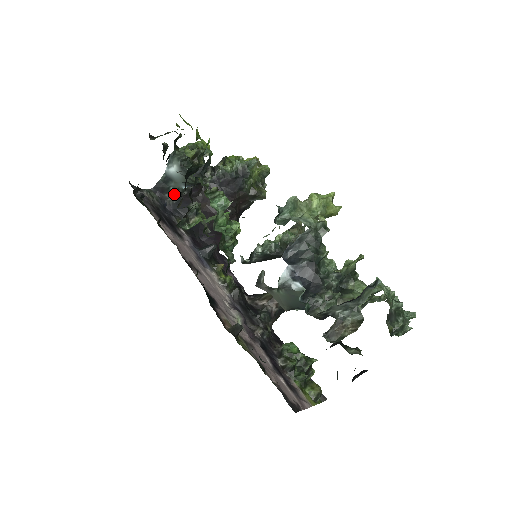
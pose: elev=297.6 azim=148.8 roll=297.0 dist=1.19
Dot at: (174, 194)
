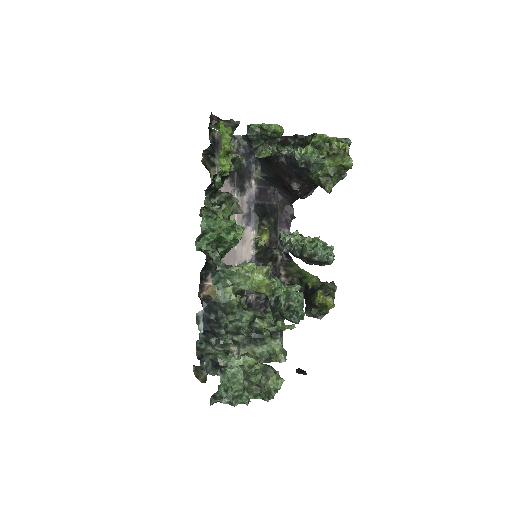
Dot at: occluded
